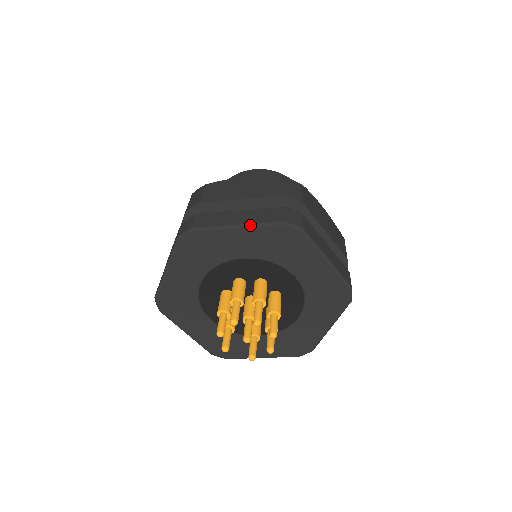
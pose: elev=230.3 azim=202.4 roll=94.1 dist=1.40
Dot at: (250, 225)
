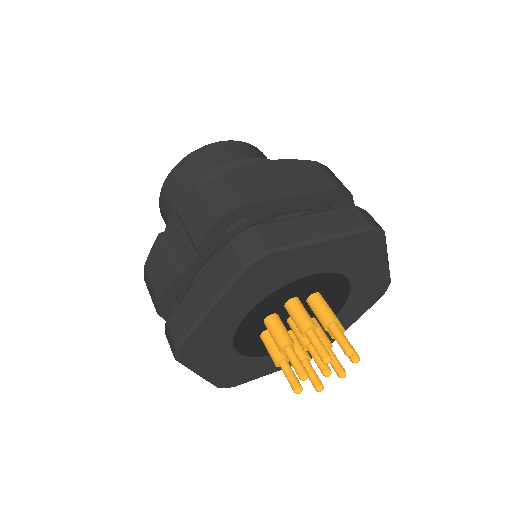
Dot at: (338, 236)
